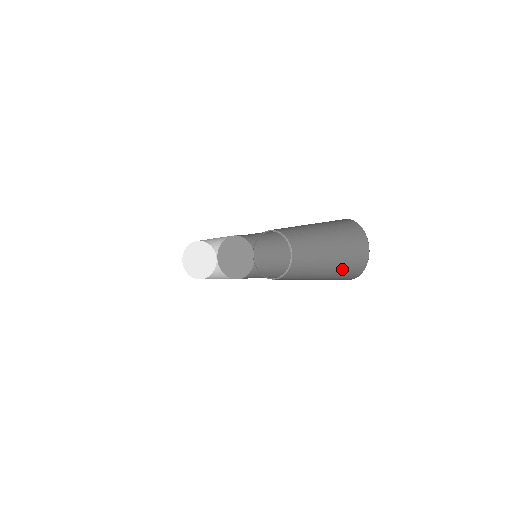
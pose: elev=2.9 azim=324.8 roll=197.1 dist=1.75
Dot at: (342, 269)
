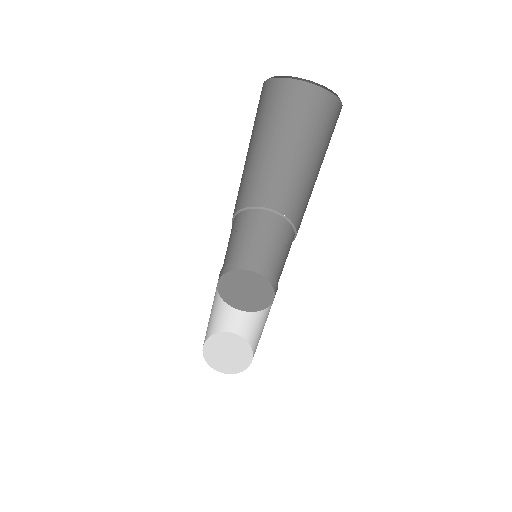
Dot at: occluded
